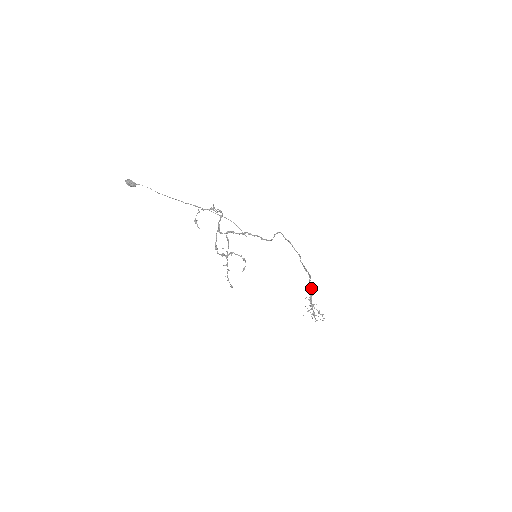
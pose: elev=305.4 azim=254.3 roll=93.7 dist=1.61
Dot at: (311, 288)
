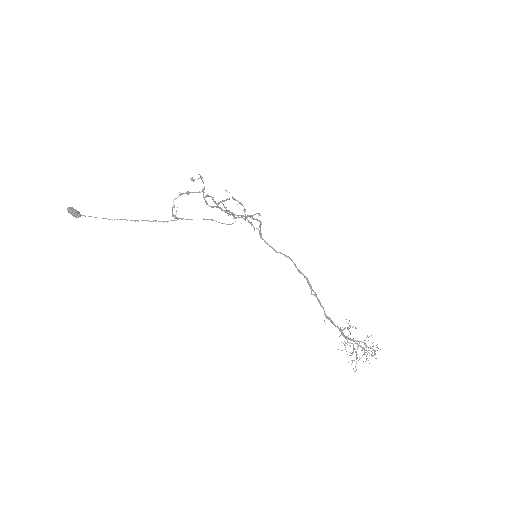
Dot at: (334, 325)
